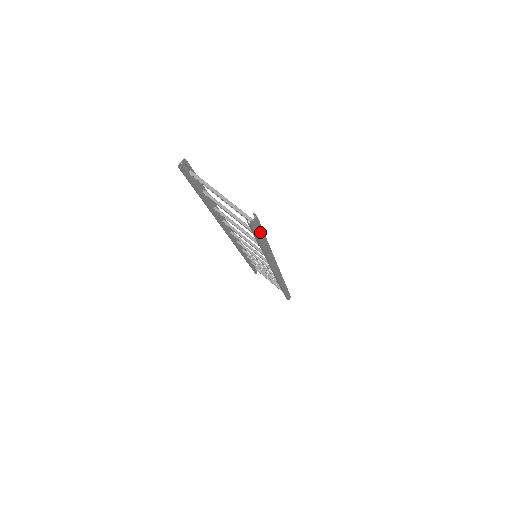
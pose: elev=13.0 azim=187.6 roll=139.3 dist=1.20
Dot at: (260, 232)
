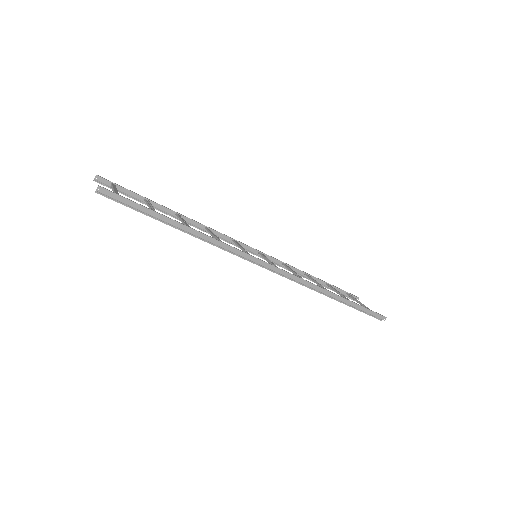
Dot at: (130, 203)
